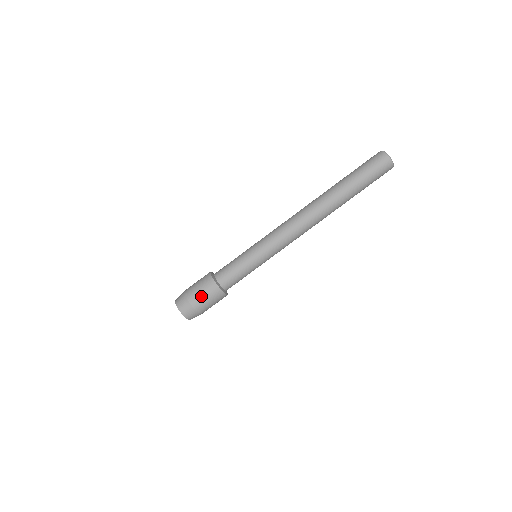
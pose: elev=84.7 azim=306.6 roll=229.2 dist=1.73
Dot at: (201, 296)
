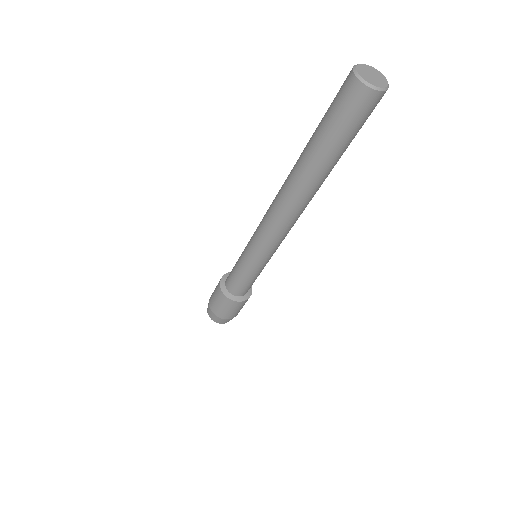
Dot at: (238, 311)
